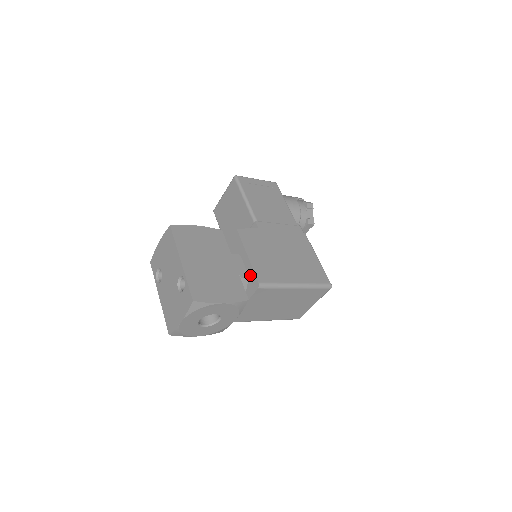
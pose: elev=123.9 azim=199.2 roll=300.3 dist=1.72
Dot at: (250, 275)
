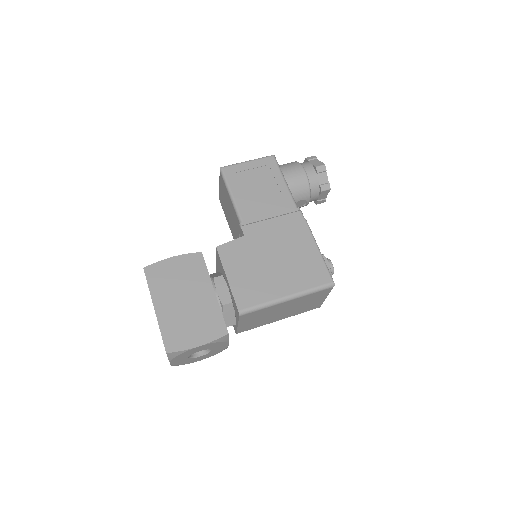
Dot at: (233, 300)
